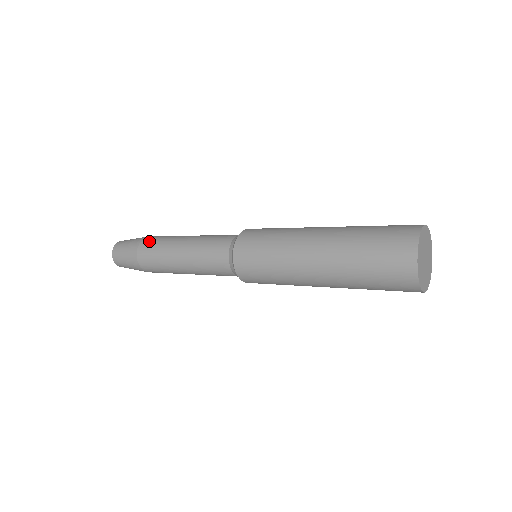
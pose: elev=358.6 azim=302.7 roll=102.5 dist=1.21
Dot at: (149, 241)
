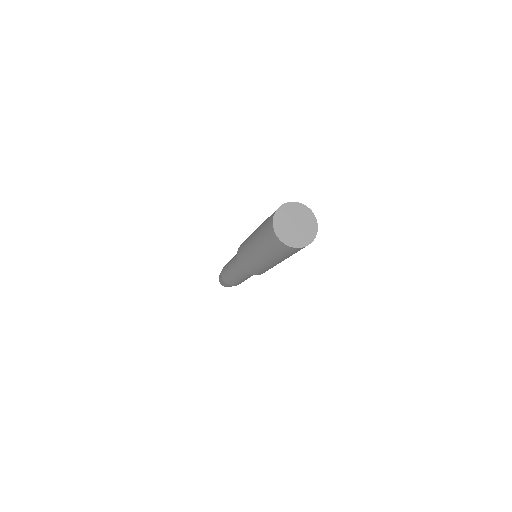
Dot at: occluded
